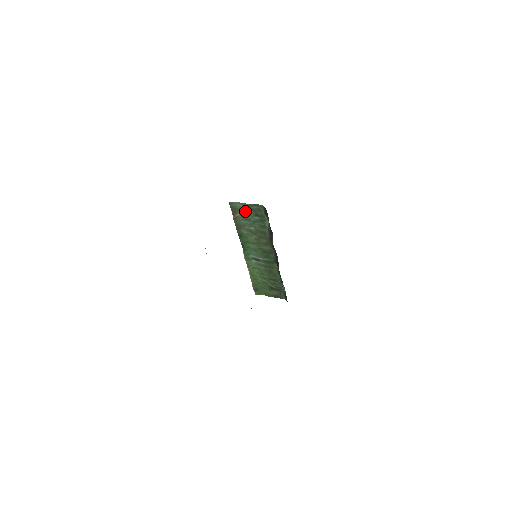
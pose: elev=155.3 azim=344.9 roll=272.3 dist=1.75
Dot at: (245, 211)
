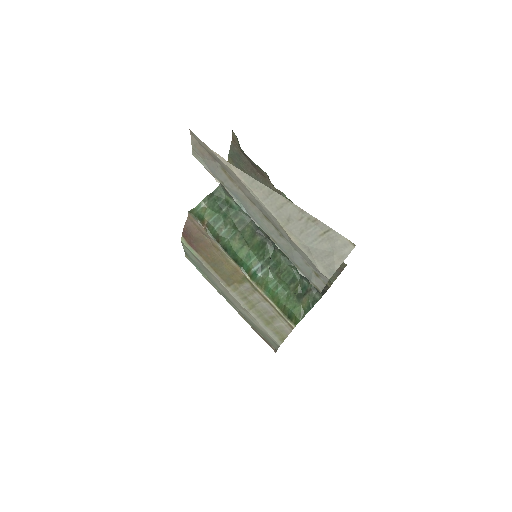
Dot at: (209, 210)
